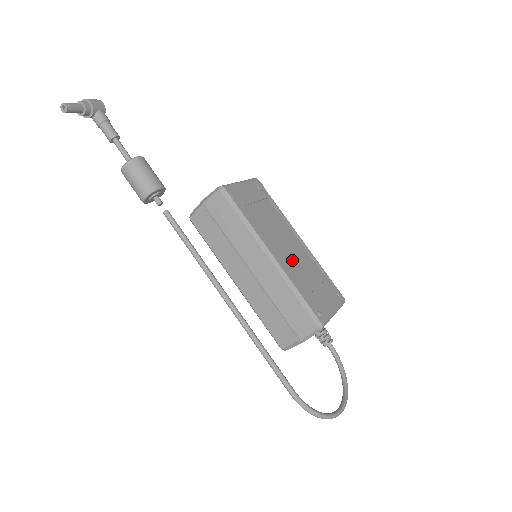
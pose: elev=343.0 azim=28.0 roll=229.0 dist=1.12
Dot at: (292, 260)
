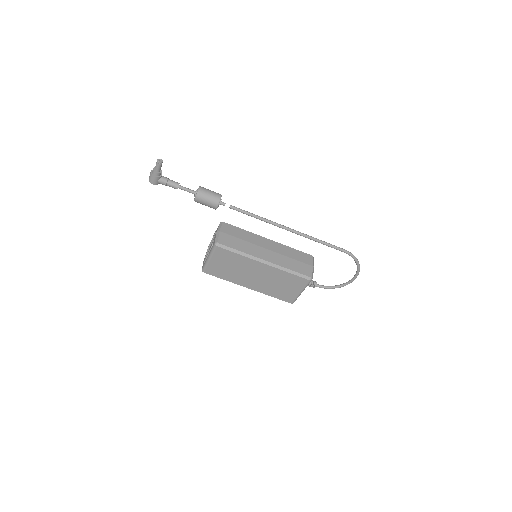
Dot at: occluded
